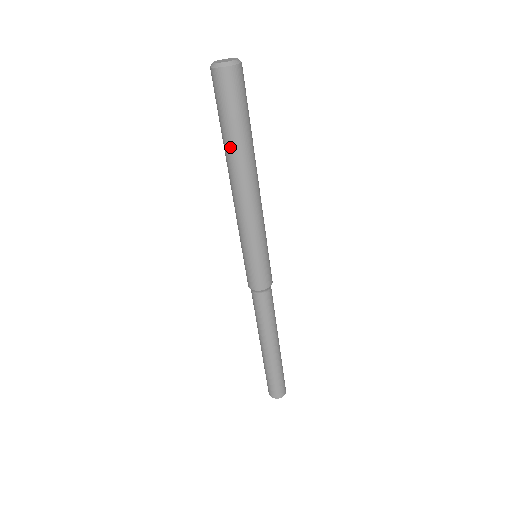
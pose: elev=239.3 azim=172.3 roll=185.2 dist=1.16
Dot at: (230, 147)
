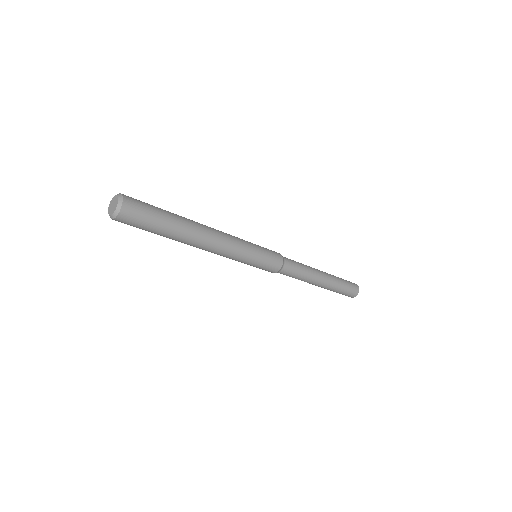
Dot at: (173, 238)
